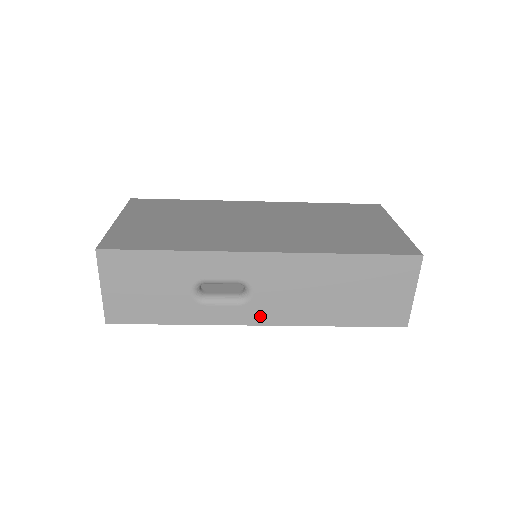
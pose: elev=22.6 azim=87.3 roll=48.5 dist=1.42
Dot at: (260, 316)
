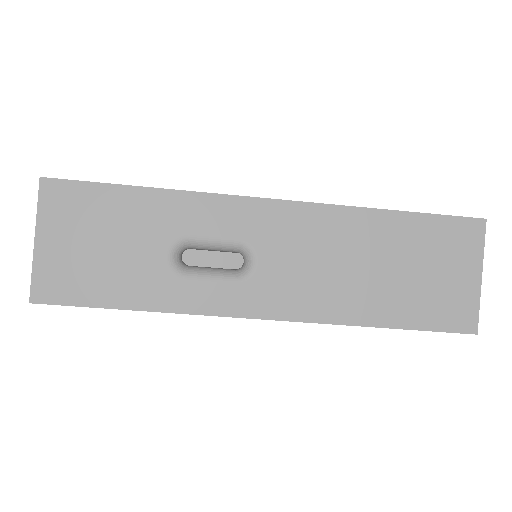
Dot at: (266, 303)
